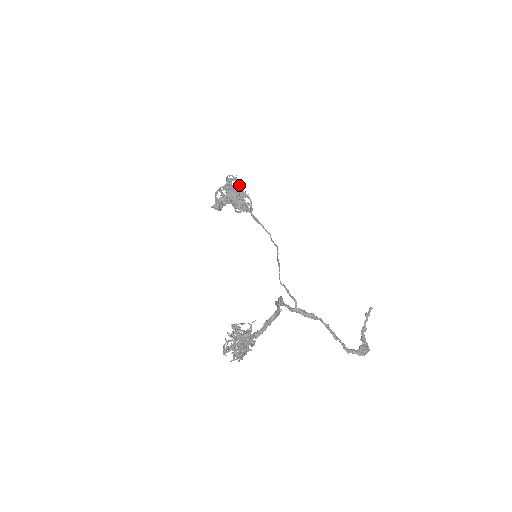
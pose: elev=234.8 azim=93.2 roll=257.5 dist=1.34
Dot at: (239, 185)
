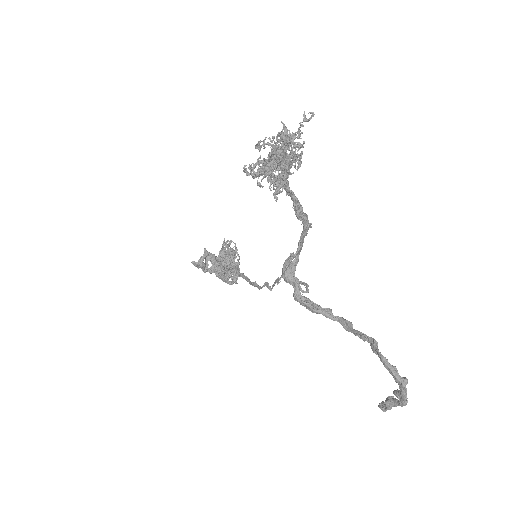
Dot at: occluded
